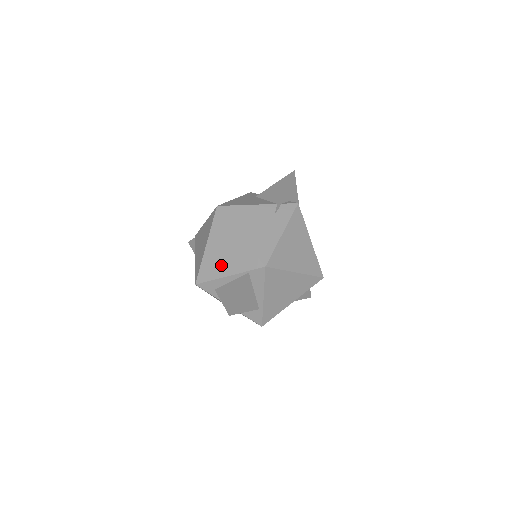
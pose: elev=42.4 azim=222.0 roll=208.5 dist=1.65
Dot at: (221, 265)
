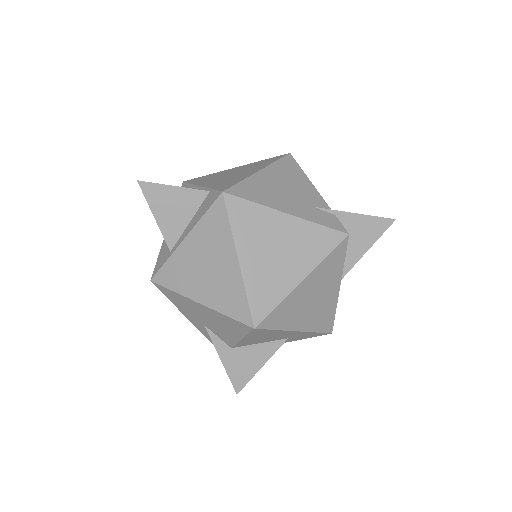
Dot at: (213, 179)
